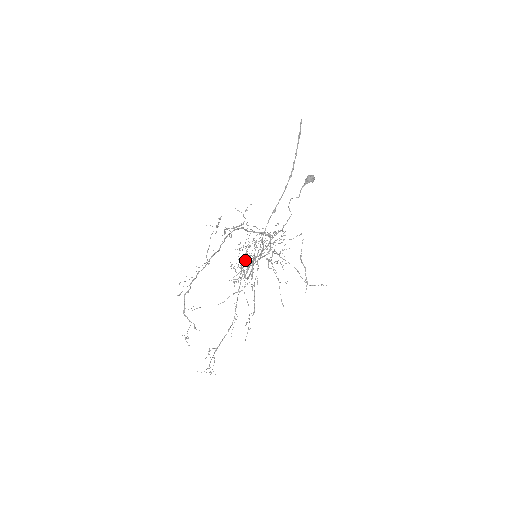
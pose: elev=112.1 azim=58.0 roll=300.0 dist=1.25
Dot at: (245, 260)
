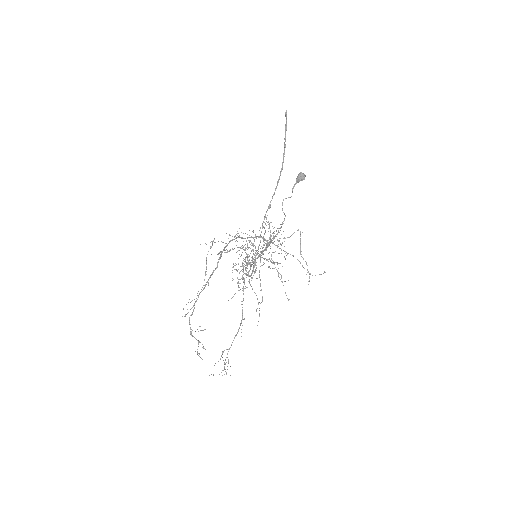
Dot at: occluded
